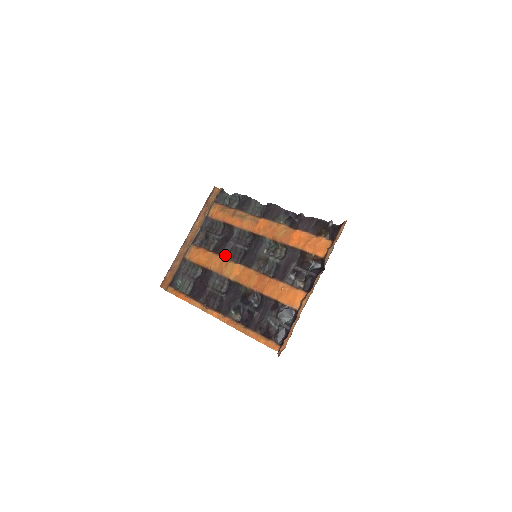
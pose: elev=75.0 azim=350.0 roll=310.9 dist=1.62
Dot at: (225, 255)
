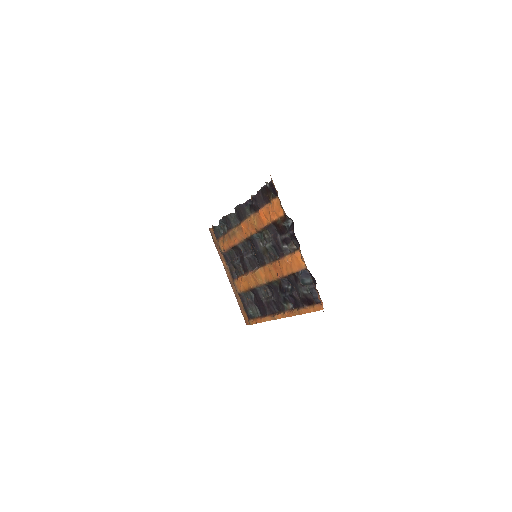
Dot at: (250, 269)
